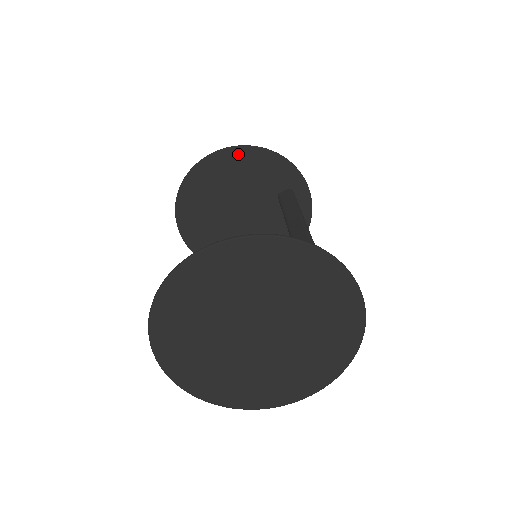
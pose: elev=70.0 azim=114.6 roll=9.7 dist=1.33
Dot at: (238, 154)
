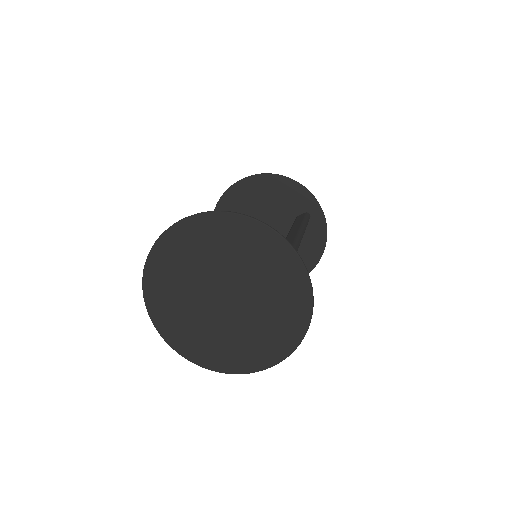
Dot at: (263, 180)
